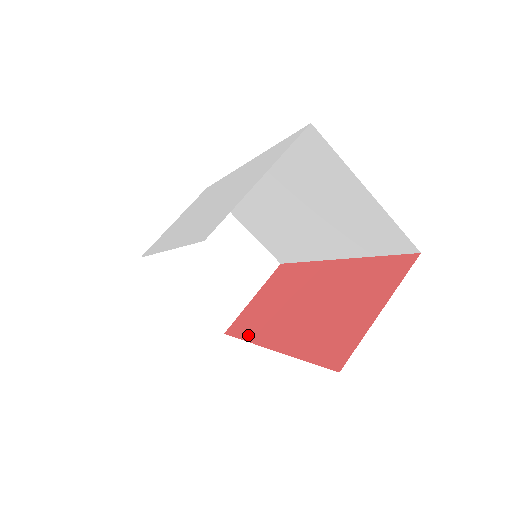
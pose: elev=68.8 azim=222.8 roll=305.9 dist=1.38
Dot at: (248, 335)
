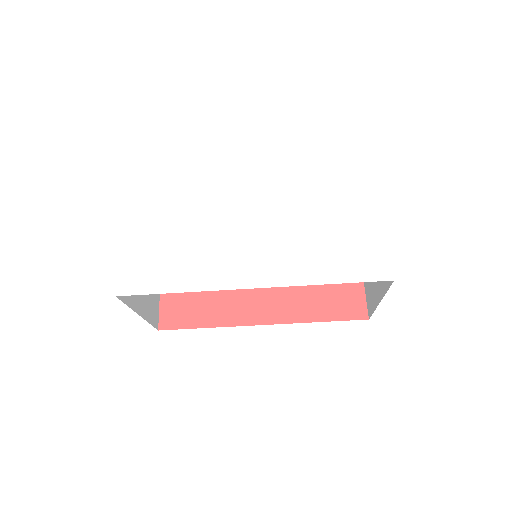
Dot at: (213, 321)
